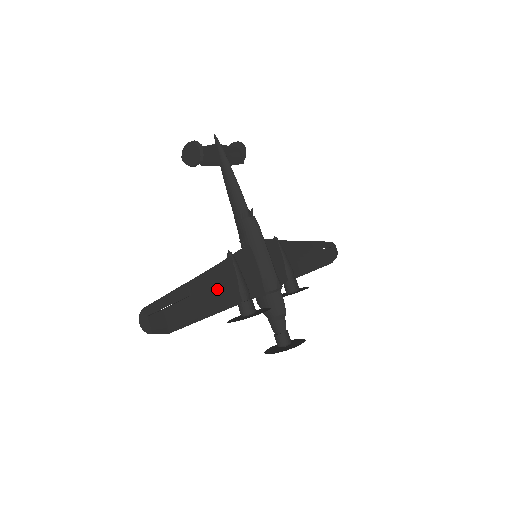
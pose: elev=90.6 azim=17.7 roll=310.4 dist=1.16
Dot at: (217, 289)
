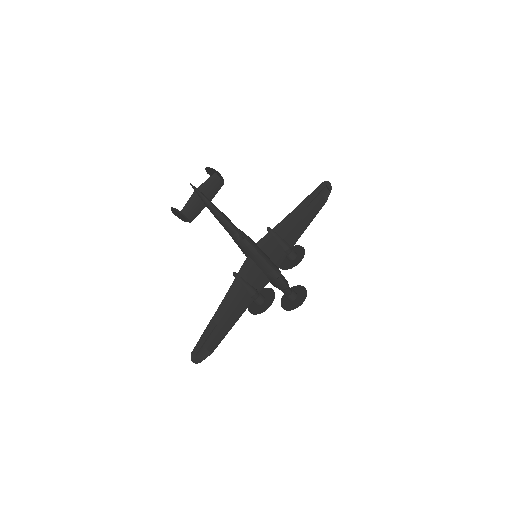
Dot at: (233, 307)
